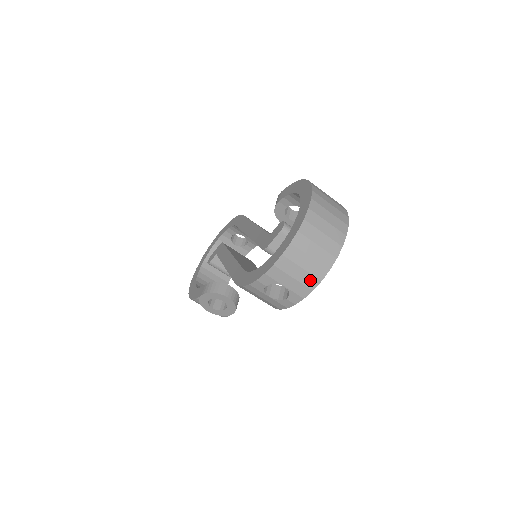
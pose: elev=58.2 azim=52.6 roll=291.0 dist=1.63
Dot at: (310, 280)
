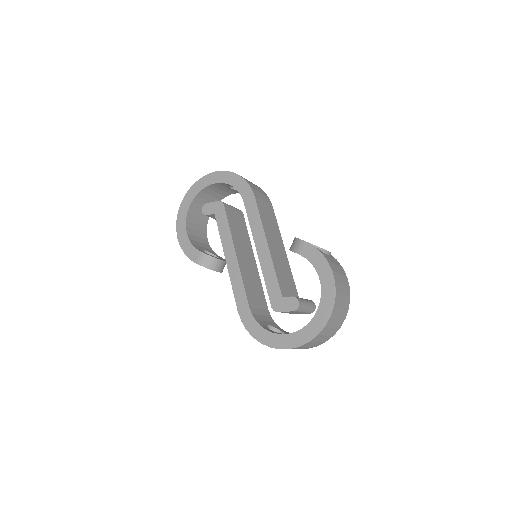
Dot at: occluded
